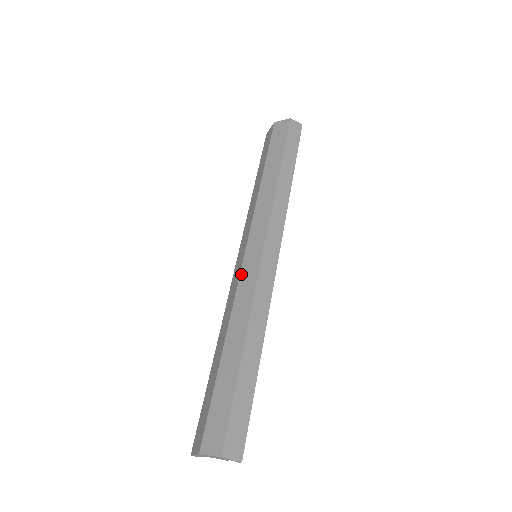
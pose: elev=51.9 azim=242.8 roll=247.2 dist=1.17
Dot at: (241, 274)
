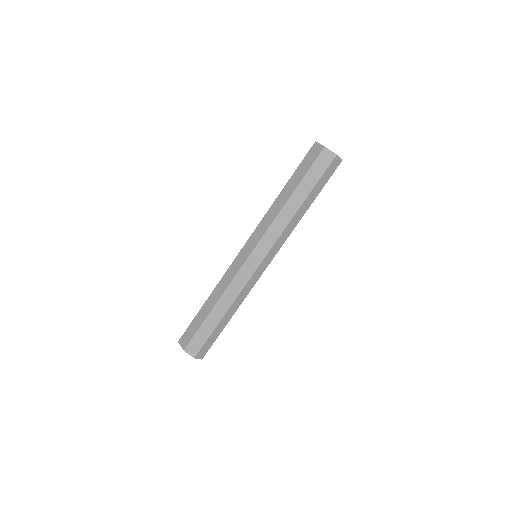
Dot at: (242, 268)
